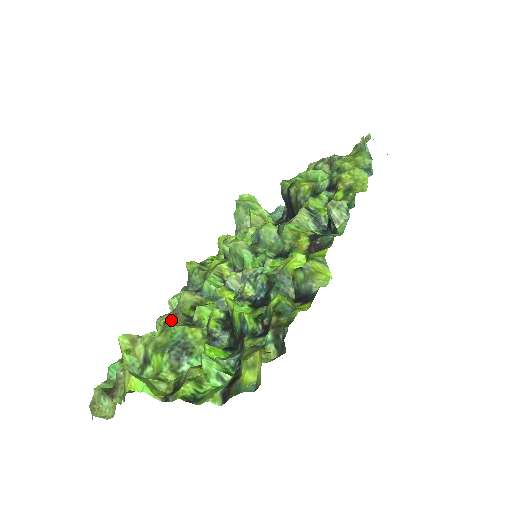
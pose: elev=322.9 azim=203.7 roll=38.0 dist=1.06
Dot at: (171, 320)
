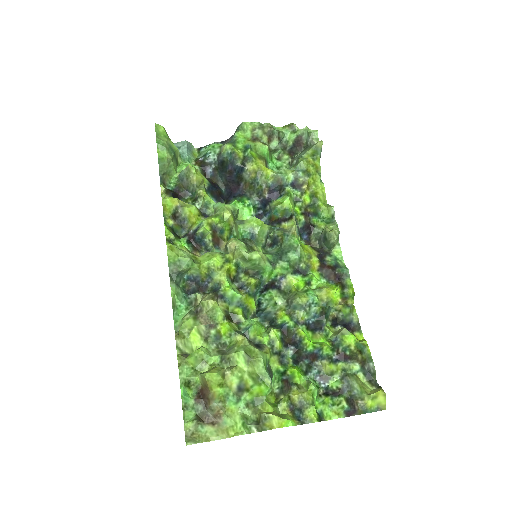
Dot at: (206, 331)
